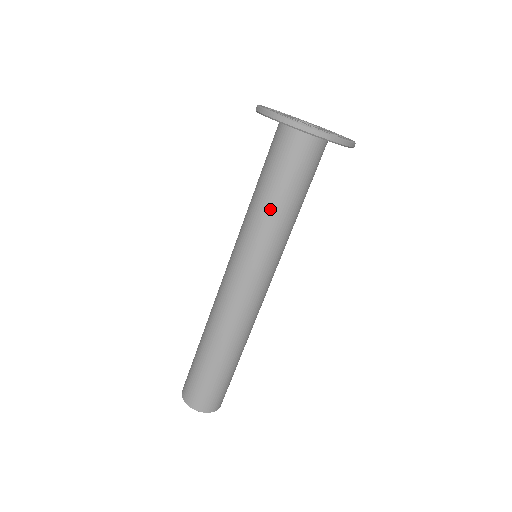
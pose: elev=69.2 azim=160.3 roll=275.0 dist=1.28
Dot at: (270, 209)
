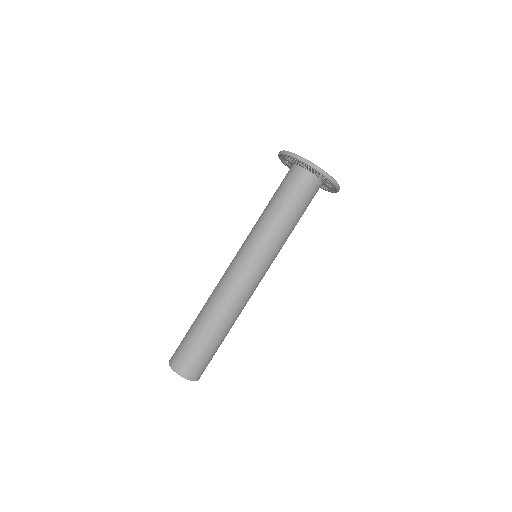
Dot at: (269, 214)
